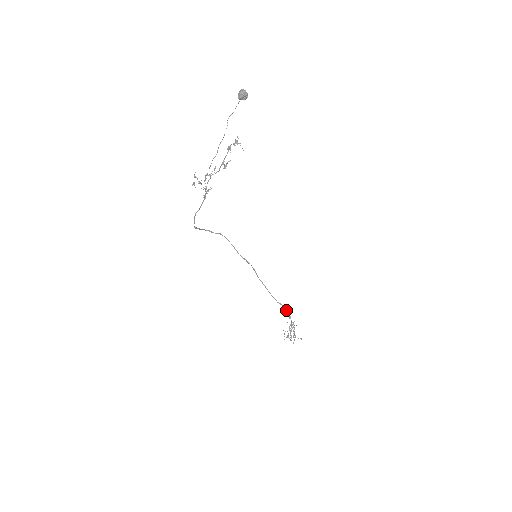
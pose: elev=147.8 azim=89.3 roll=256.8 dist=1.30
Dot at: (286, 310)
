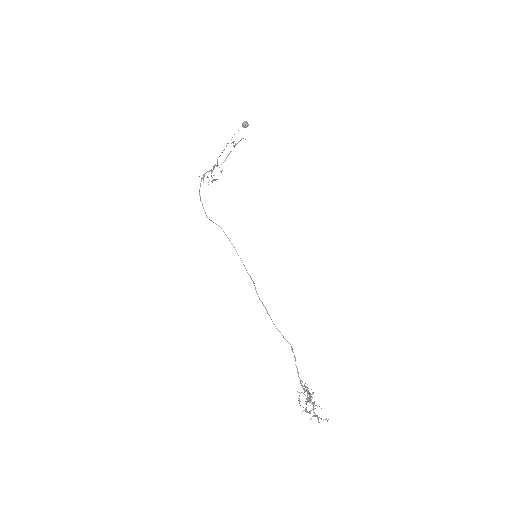
Dot at: (297, 369)
